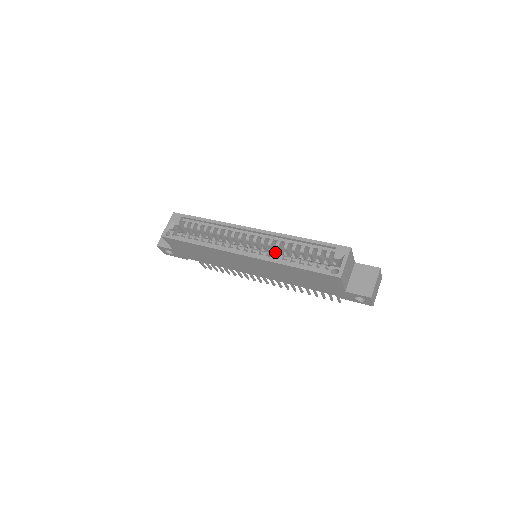
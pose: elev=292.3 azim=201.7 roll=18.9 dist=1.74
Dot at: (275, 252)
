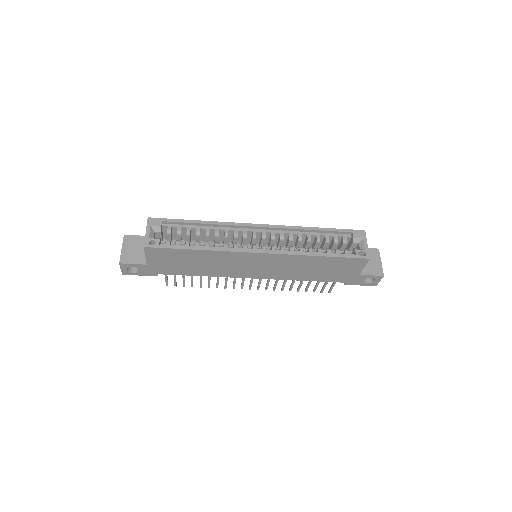
Dot at: occluded
